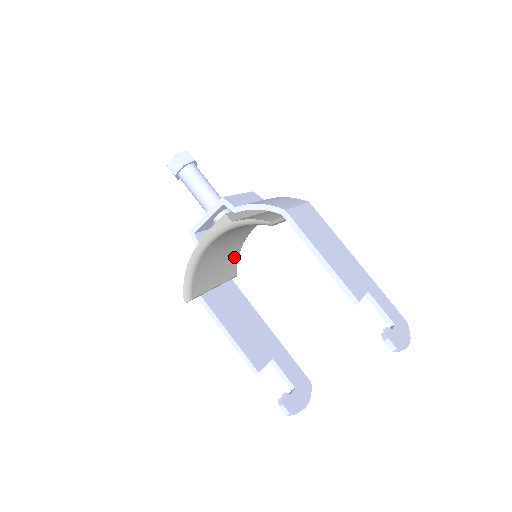
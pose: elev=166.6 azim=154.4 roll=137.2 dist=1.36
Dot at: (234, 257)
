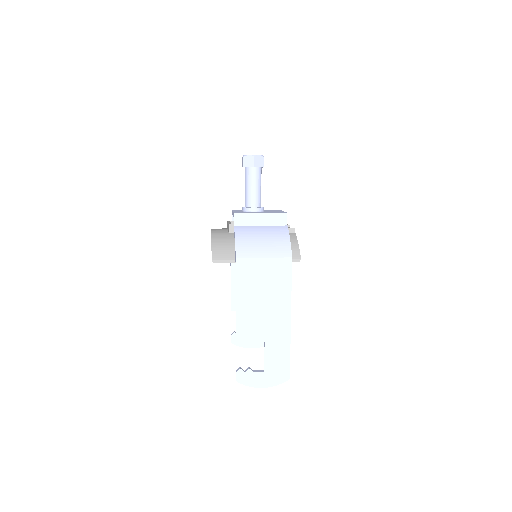
Dot at: occluded
